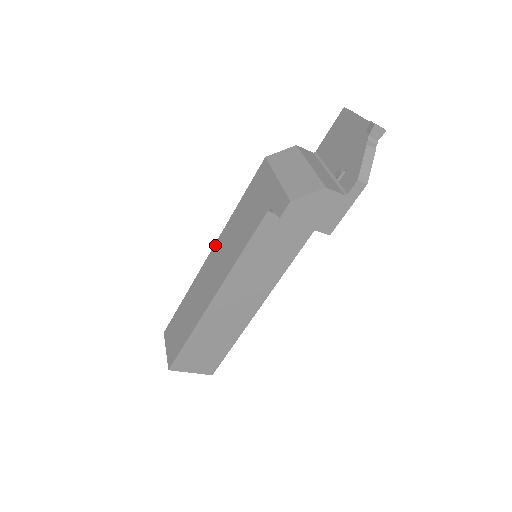
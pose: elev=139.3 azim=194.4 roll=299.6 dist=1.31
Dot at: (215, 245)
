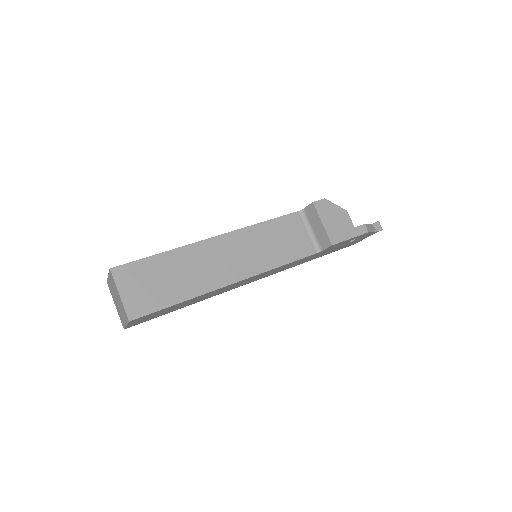
Dot at: occluded
